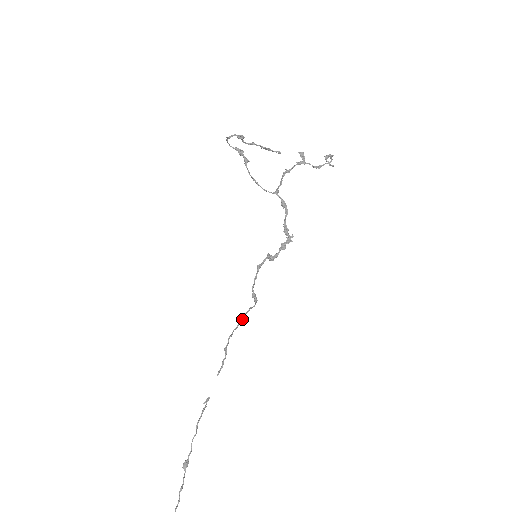
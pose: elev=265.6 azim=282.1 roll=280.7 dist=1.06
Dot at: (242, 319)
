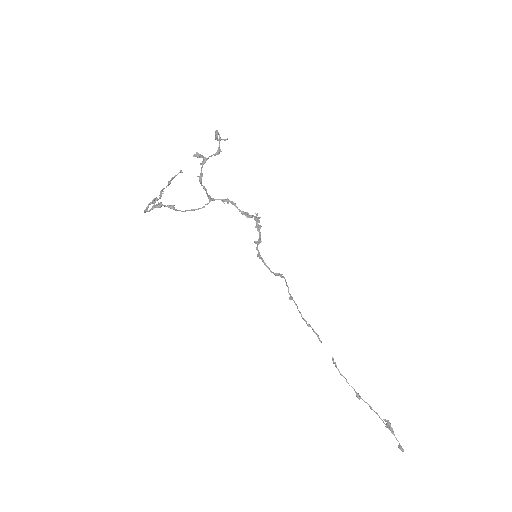
Dot at: (292, 297)
